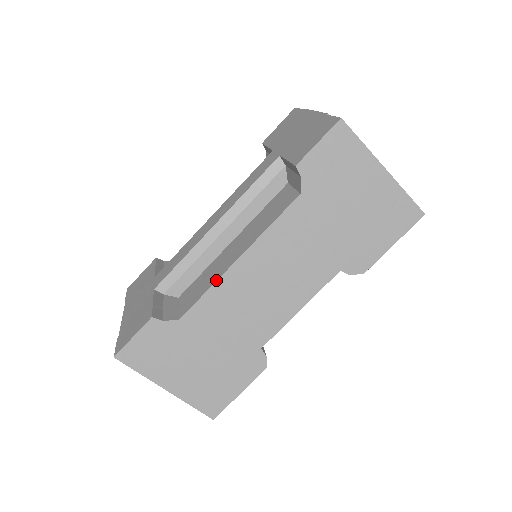
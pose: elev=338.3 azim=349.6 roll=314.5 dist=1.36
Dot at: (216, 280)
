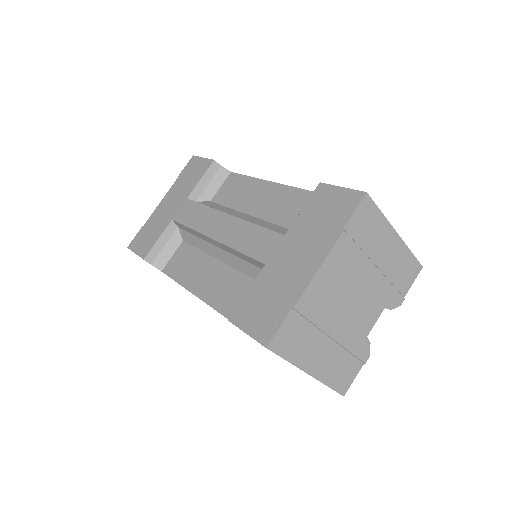
Dot at: (181, 284)
